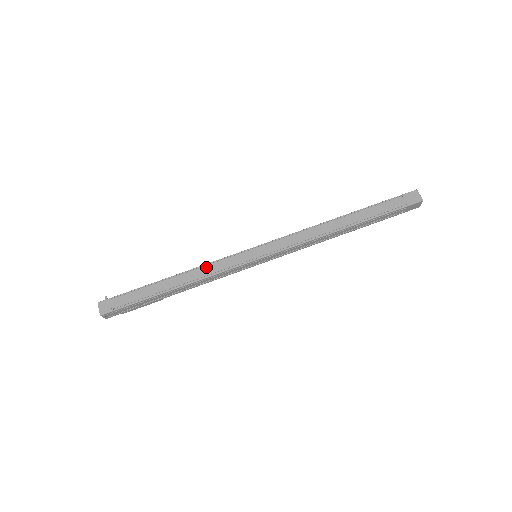
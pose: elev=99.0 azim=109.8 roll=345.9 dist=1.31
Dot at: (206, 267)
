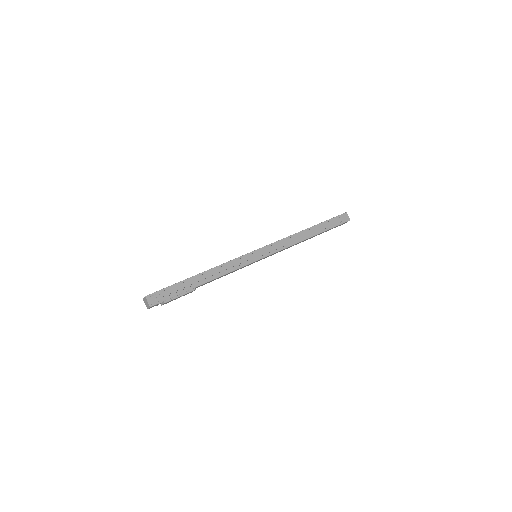
Dot at: occluded
